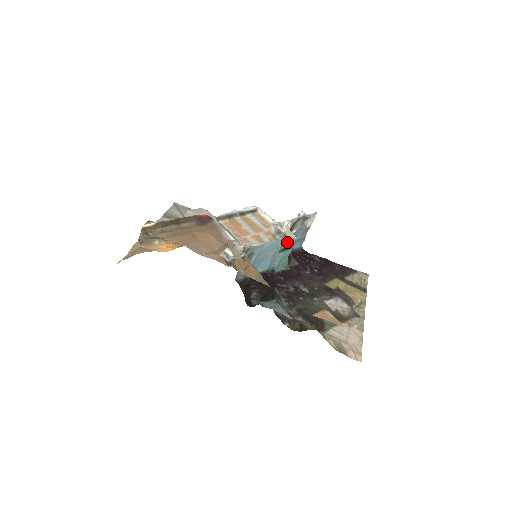
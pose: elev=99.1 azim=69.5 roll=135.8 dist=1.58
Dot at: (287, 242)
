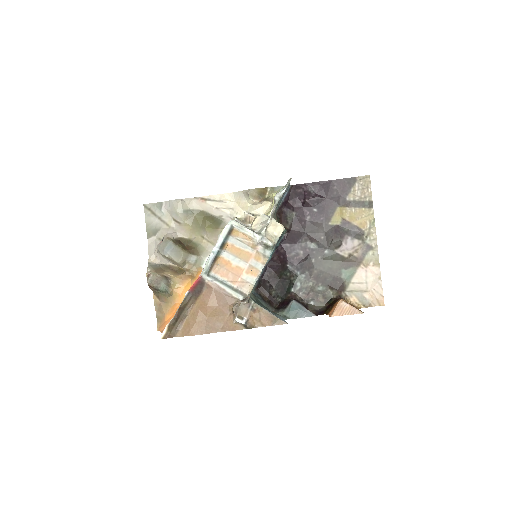
Dot at: (278, 239)
